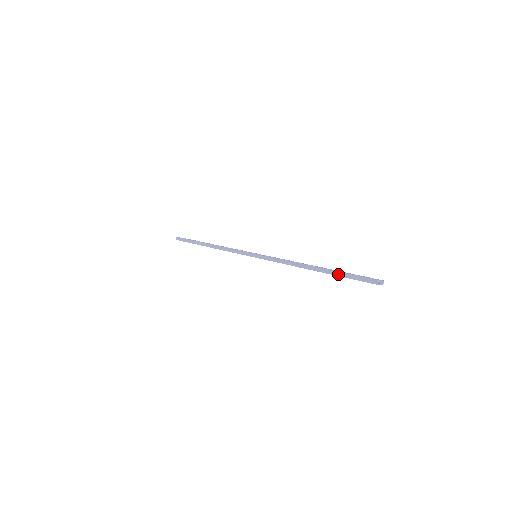
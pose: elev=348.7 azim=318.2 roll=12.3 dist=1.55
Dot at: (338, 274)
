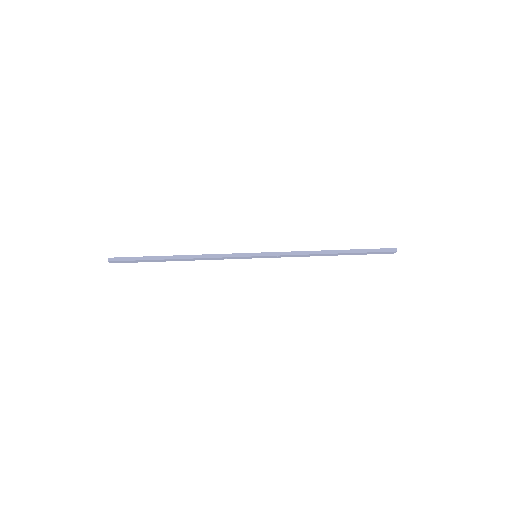
Dot at: (361, 251)
